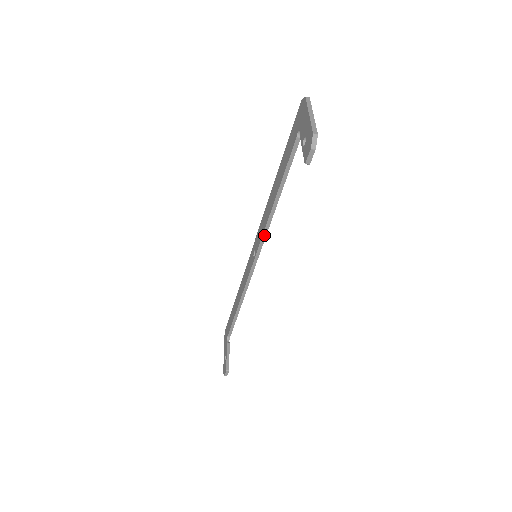
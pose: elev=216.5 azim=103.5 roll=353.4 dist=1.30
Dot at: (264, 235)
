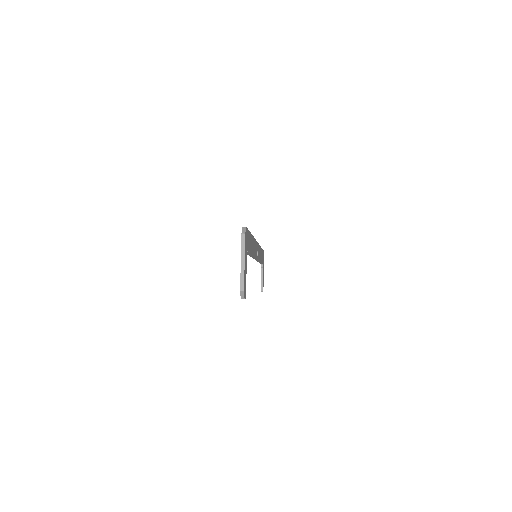
Dot at: occluded
